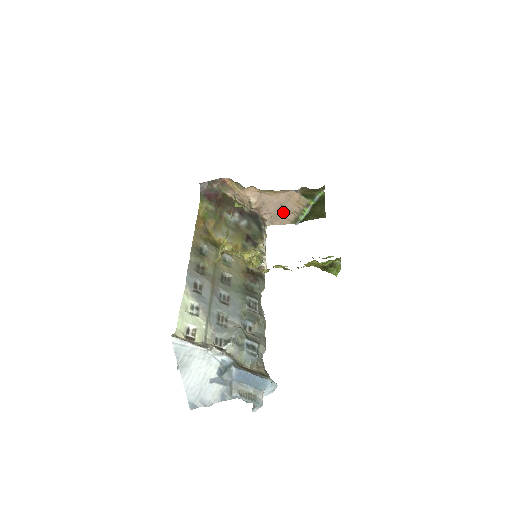
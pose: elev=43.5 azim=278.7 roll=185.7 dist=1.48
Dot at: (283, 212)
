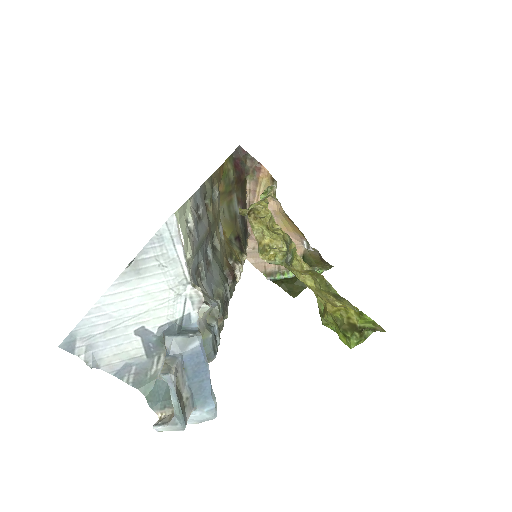
Dot at: occluded
